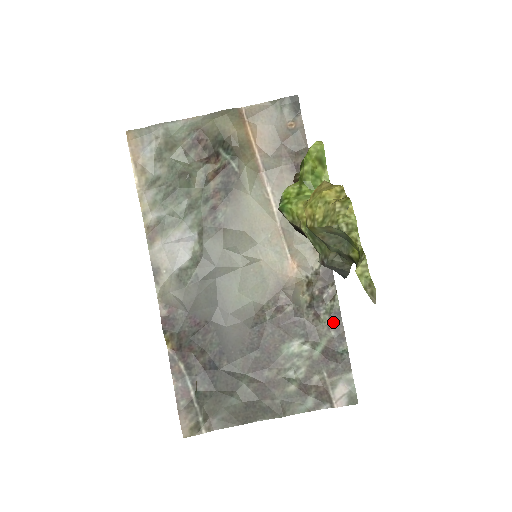
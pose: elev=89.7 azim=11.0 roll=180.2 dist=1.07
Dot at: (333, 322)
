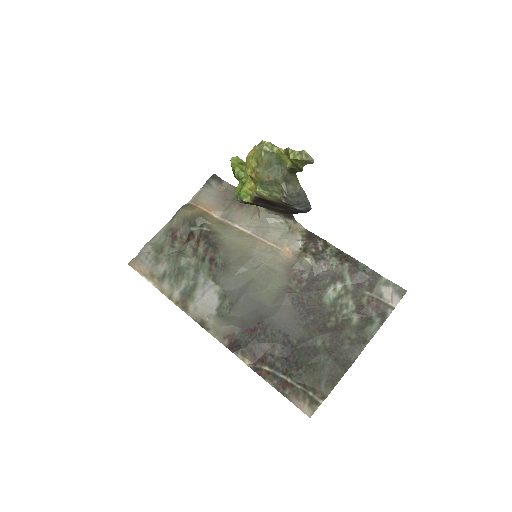
Dot at: (340, 259)
